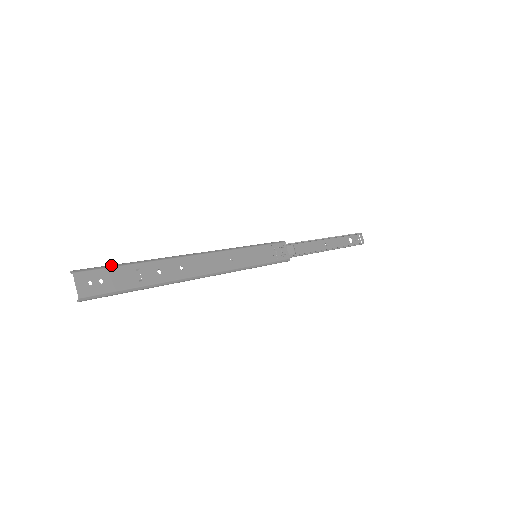
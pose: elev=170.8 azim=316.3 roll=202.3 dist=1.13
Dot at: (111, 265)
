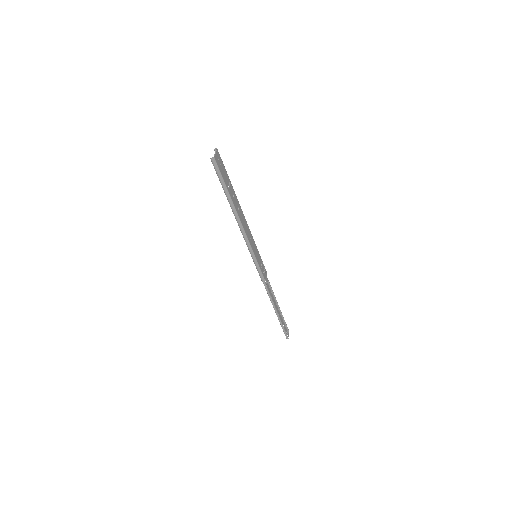
Dot at: occluded
